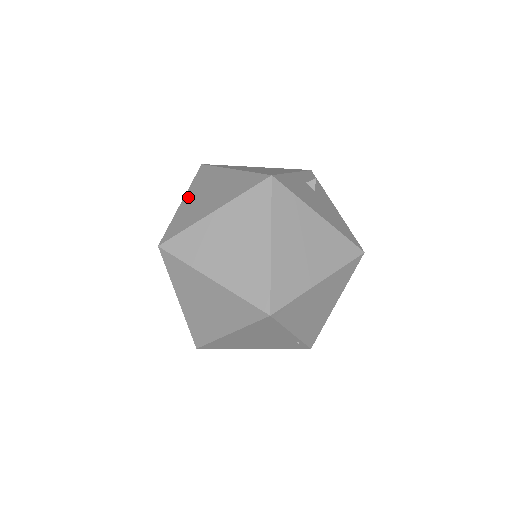
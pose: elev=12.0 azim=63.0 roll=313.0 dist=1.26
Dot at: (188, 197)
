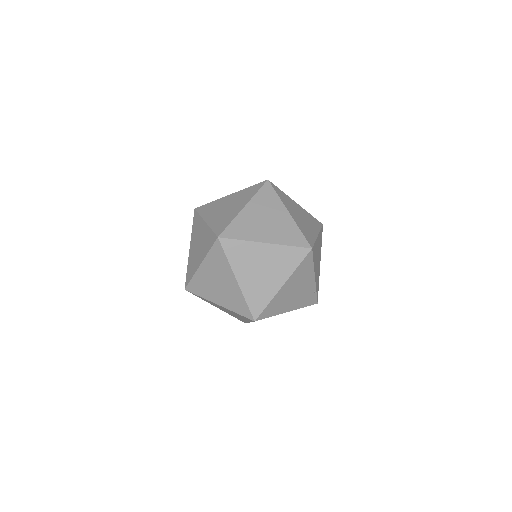
Dot at: (208, 218)
